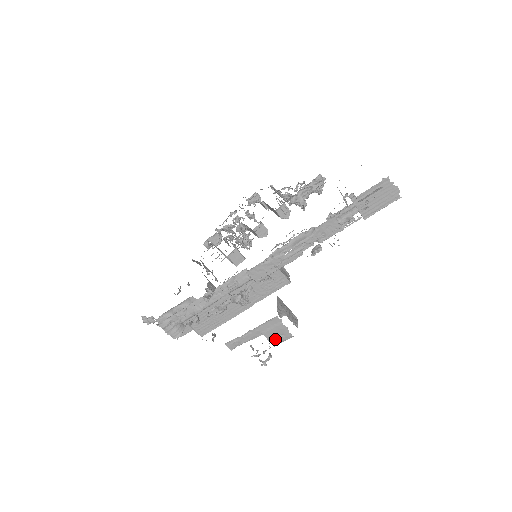
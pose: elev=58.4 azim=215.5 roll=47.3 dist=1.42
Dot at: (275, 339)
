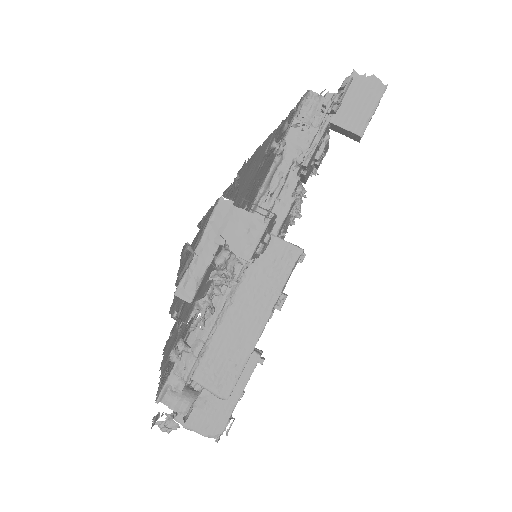
Dot at: (242, 244)
